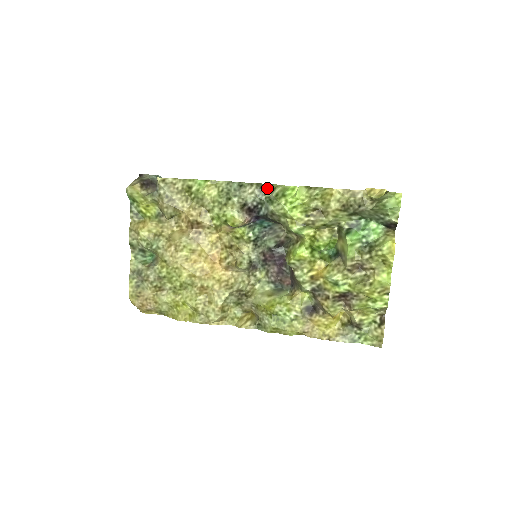
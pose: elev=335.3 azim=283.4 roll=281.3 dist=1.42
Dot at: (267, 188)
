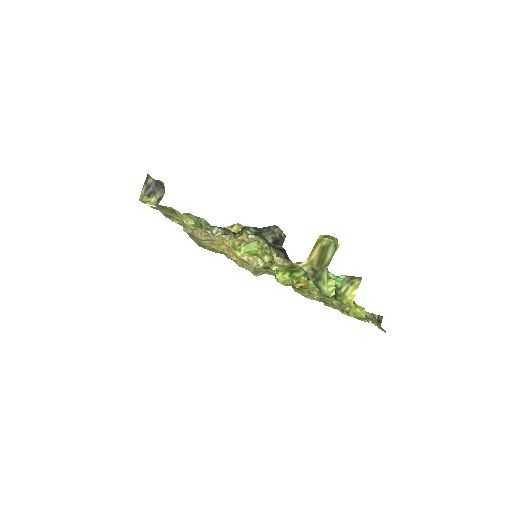
Dot at: (227, 229)
